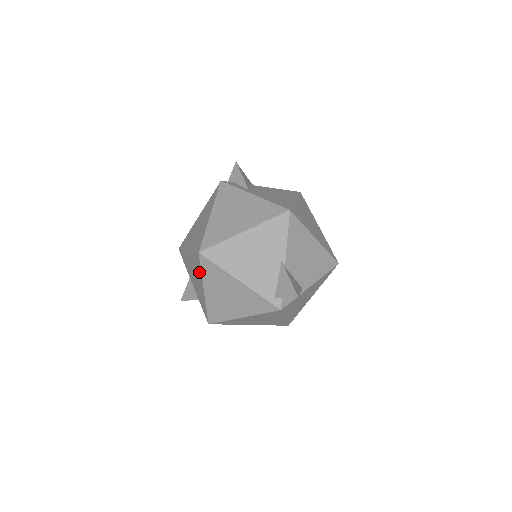
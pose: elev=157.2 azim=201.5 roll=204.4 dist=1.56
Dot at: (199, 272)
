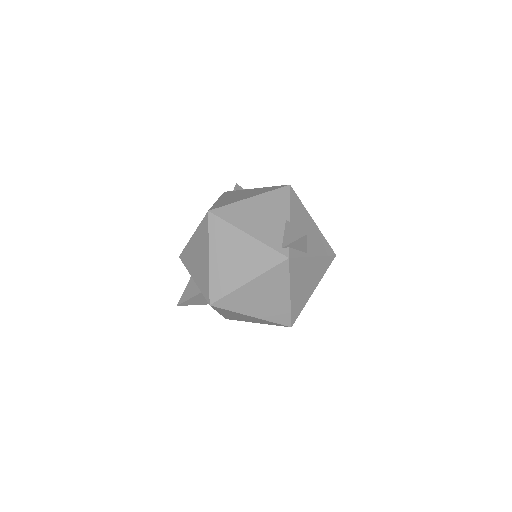
Dot at: (205, 239)
